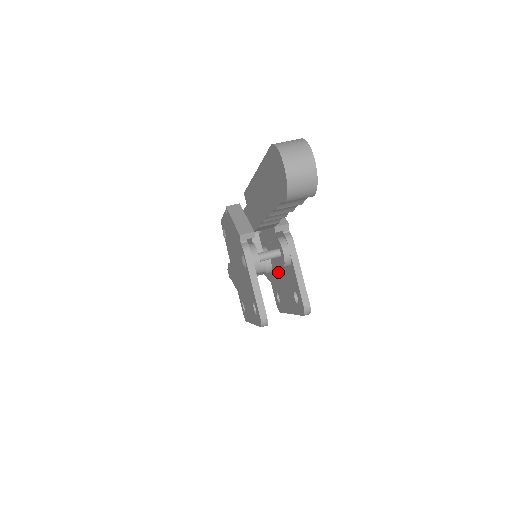
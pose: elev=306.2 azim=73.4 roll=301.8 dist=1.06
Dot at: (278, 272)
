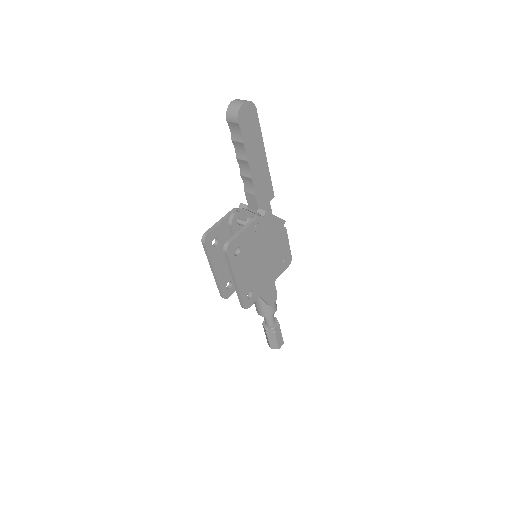
Dot at: occluded
